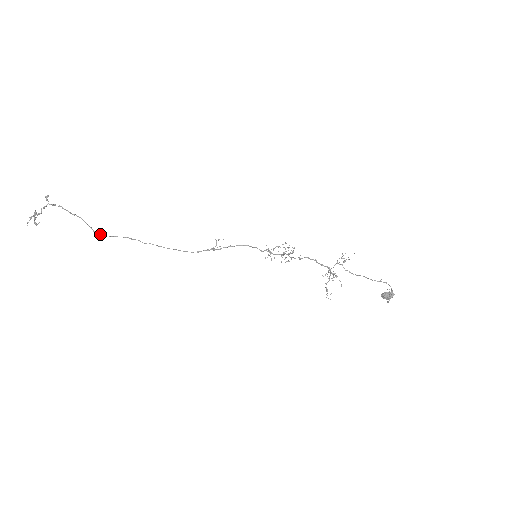
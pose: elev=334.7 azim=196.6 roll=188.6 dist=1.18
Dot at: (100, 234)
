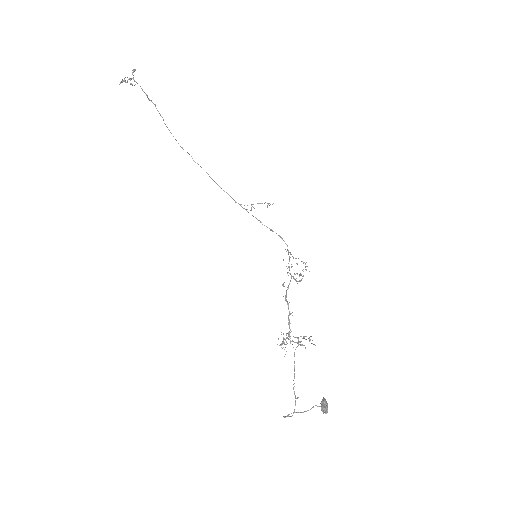
Dot at: occluded
